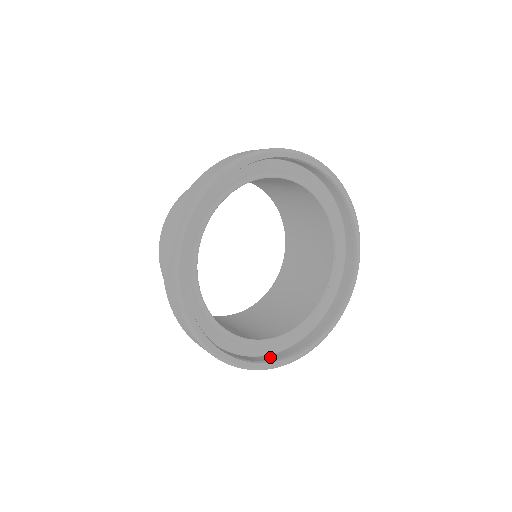
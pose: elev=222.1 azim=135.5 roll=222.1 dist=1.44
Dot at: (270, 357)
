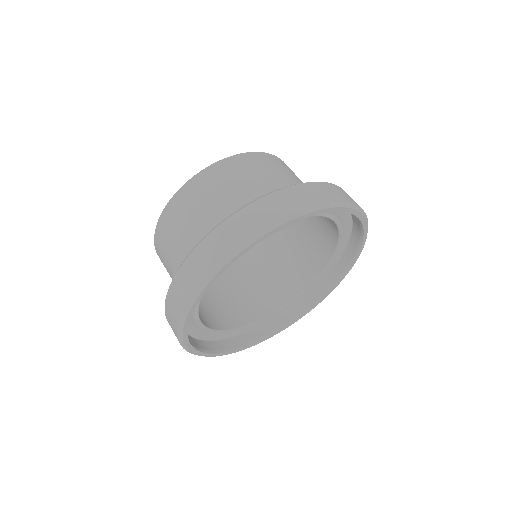
Dot at: (220, 344)
